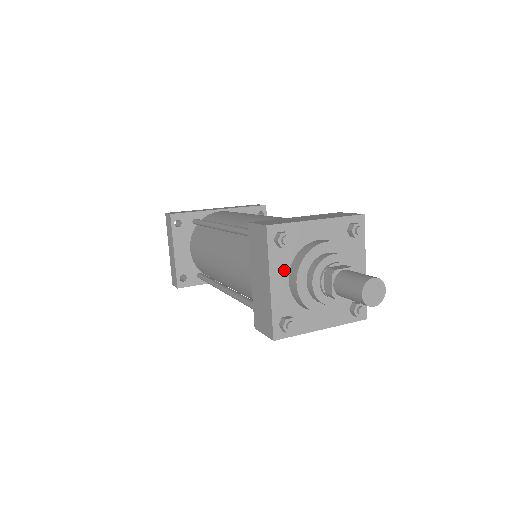
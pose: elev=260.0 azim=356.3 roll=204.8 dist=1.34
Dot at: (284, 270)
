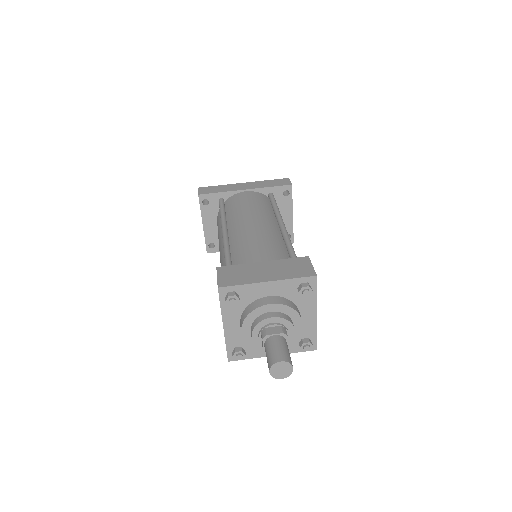
Dot at: (236, 317)
